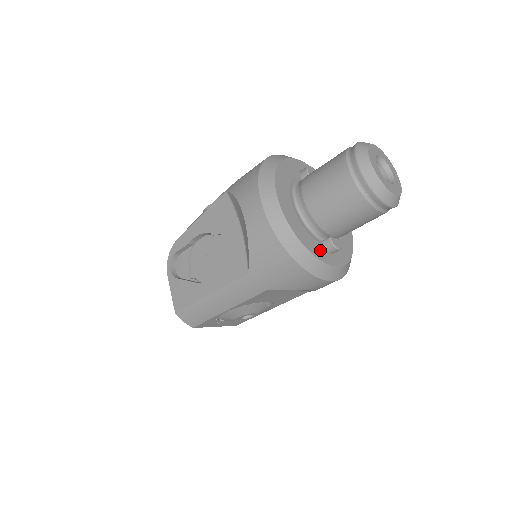
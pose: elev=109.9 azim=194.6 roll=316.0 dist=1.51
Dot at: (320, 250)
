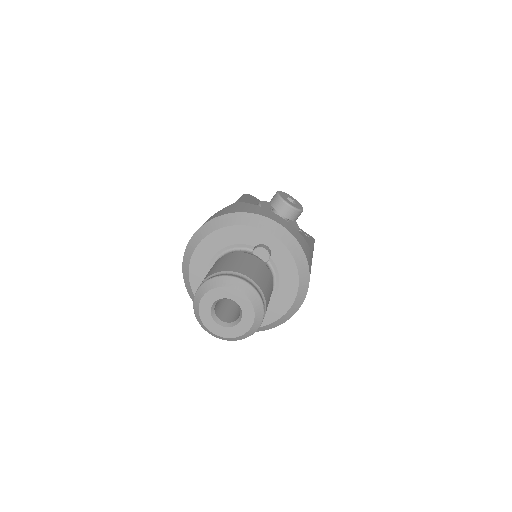
Dot at: occluded
